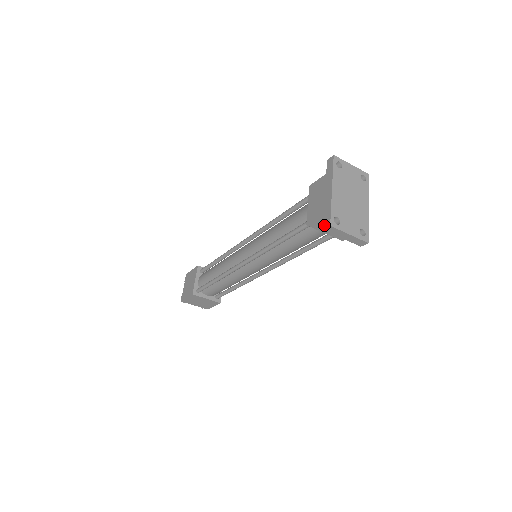
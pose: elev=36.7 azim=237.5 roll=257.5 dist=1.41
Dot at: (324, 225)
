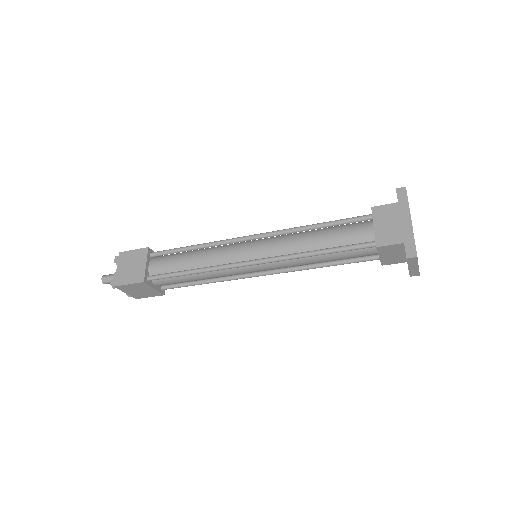
Dot at: (408, 254)
